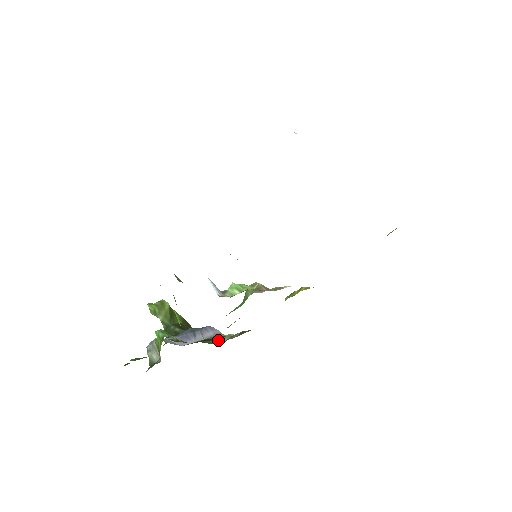
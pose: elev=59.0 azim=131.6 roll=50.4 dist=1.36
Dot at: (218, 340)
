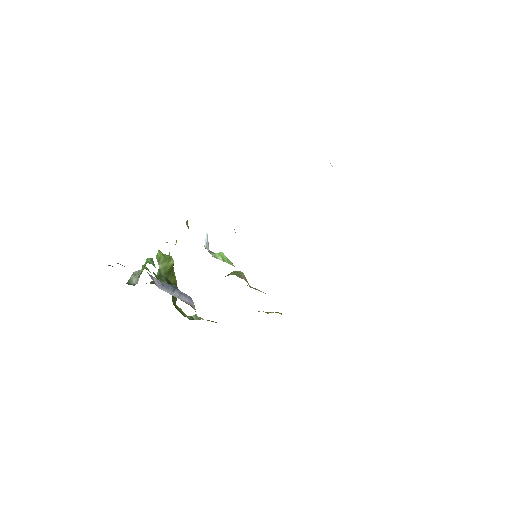
Dot at: (190, 316)
